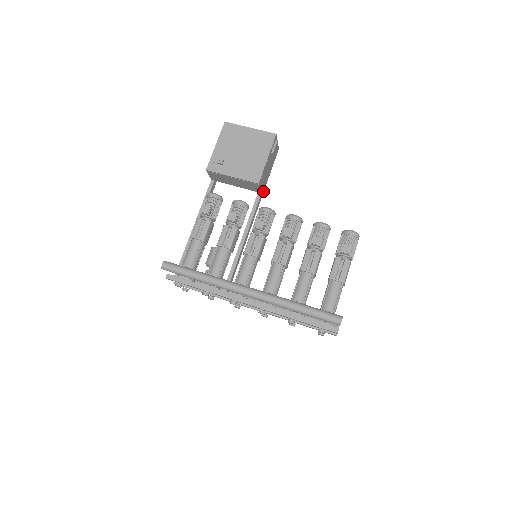
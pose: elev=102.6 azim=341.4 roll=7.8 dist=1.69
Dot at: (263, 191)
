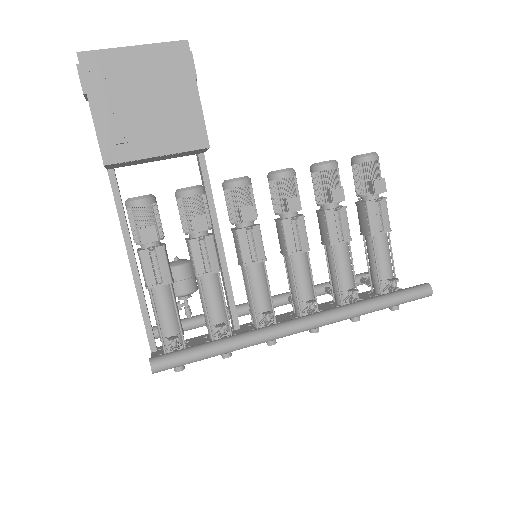
Dot at: occluded
